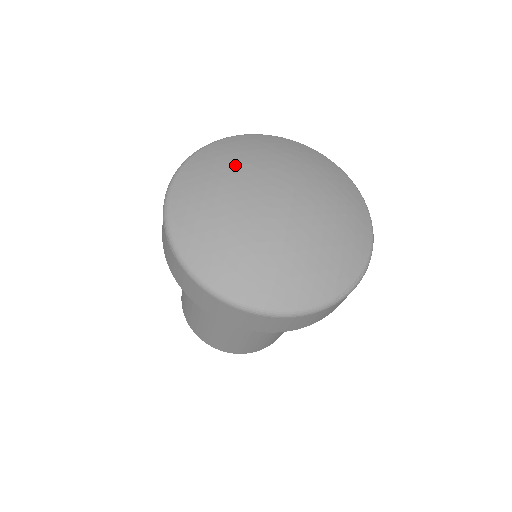
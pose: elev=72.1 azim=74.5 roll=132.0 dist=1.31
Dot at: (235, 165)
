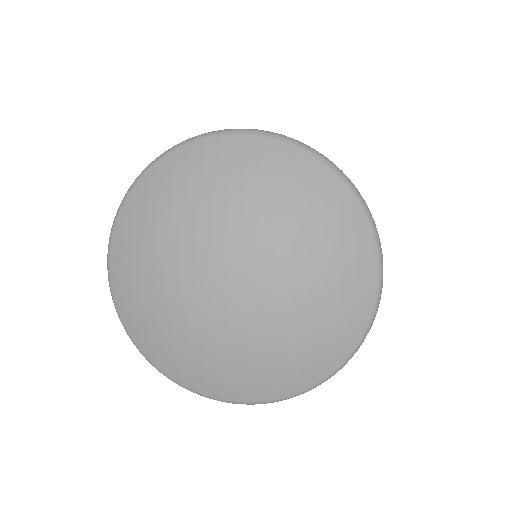
Dot at: (243, 198)
